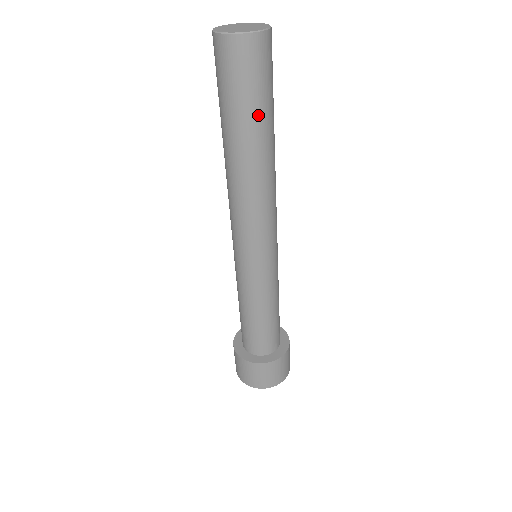
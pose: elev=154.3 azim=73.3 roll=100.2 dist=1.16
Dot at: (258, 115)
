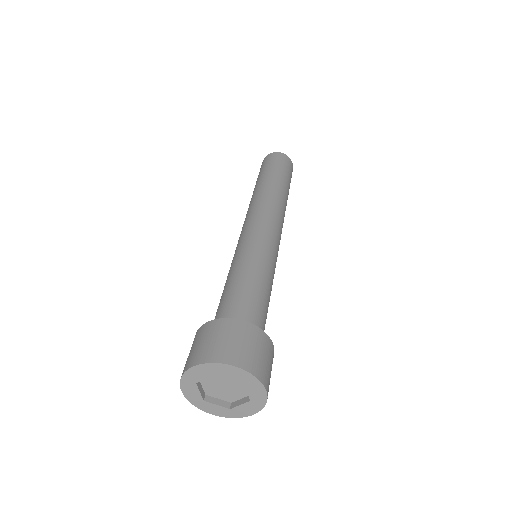
Dot at: (281, 174)
